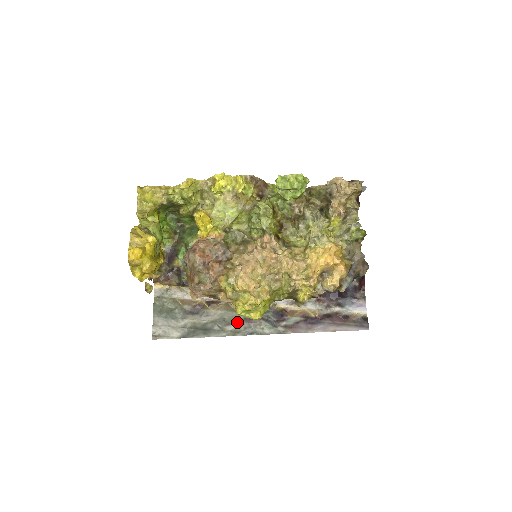
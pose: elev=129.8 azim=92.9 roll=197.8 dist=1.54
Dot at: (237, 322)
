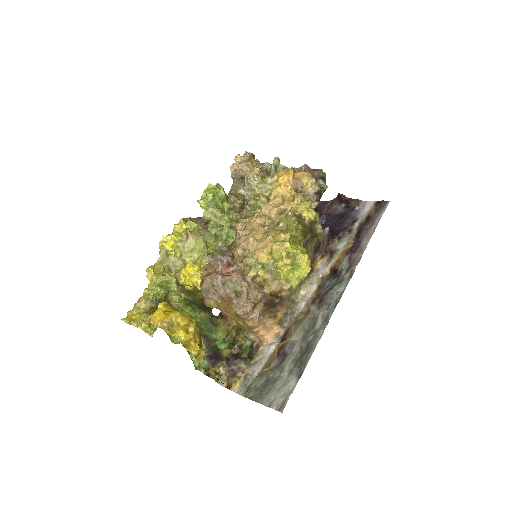
Dot at: (317, 316)
